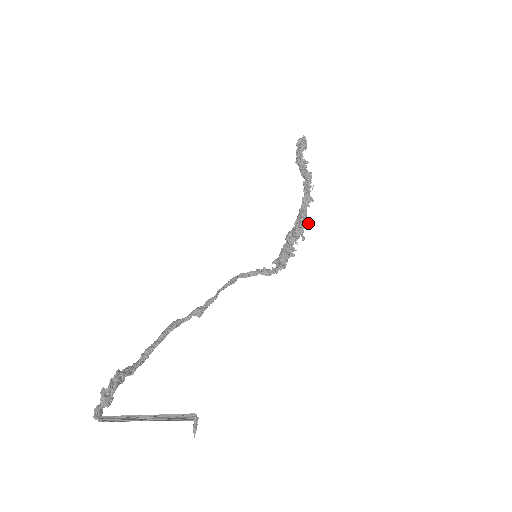
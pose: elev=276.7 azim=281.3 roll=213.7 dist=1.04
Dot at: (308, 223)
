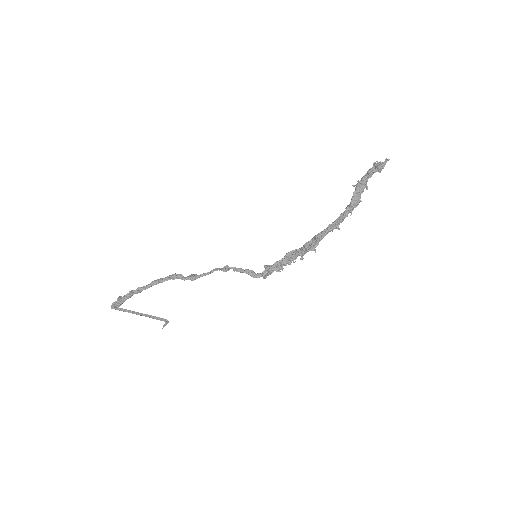
Dot at: (315, 249)
